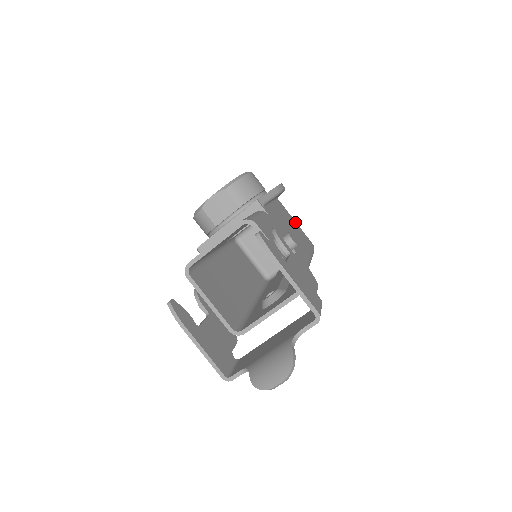
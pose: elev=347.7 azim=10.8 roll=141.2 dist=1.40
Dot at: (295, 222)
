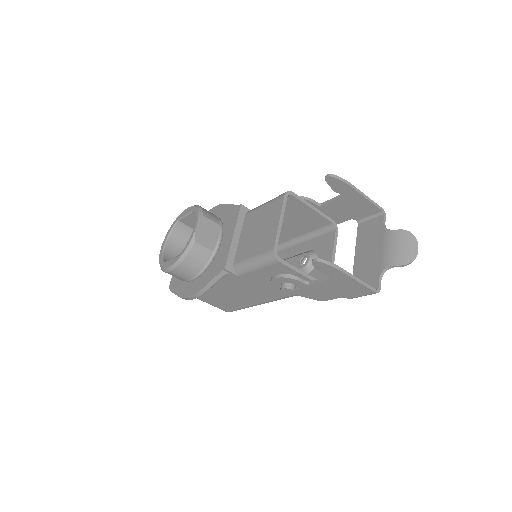
Dot at: occluded
